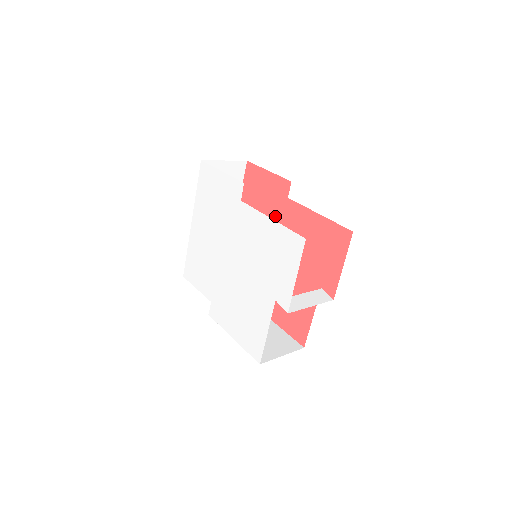
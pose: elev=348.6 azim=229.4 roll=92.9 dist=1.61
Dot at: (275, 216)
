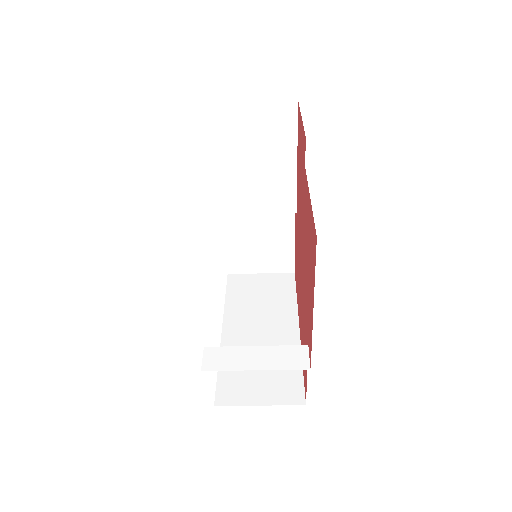
Dot at: (298, 243)
